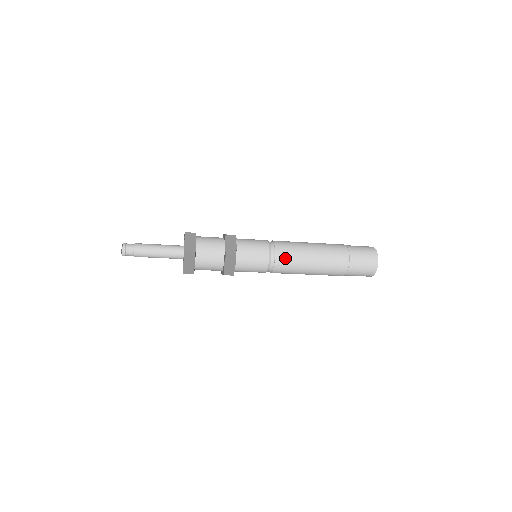
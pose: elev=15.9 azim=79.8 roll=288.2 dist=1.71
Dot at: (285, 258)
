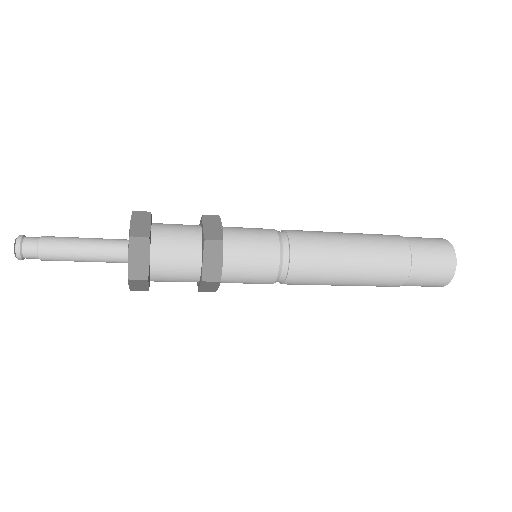
Dot at: (304, 276)
